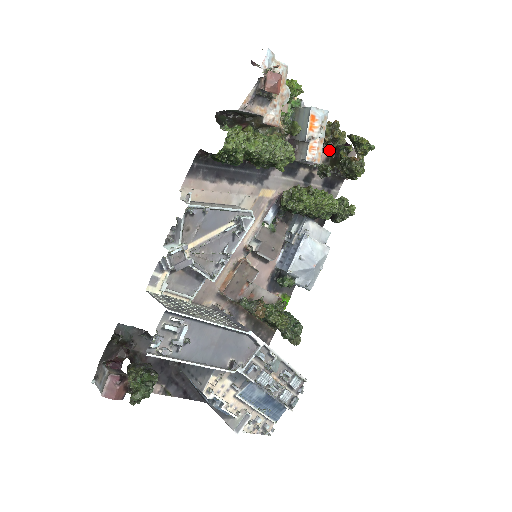
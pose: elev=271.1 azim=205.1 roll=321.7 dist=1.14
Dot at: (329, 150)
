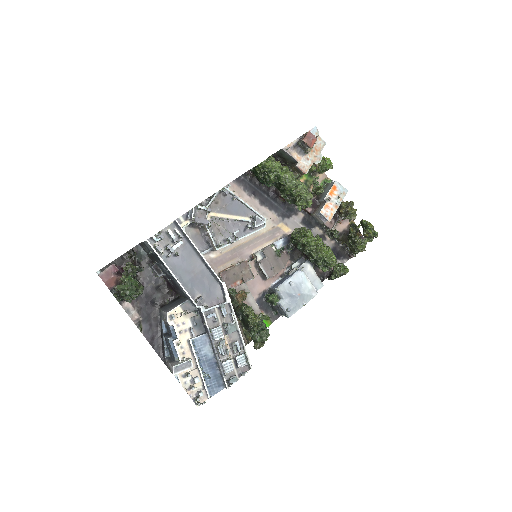
Dot at: (344, 229)
